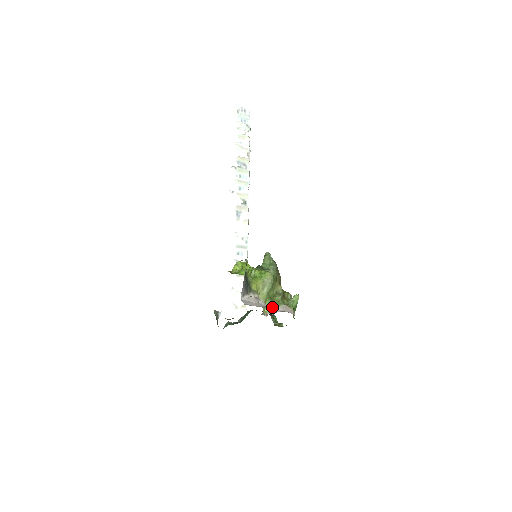
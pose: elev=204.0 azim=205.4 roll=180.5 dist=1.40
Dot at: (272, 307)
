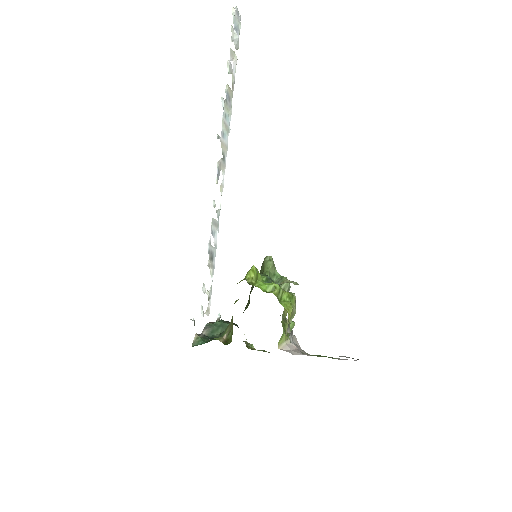
Dot at: (285, 340)
